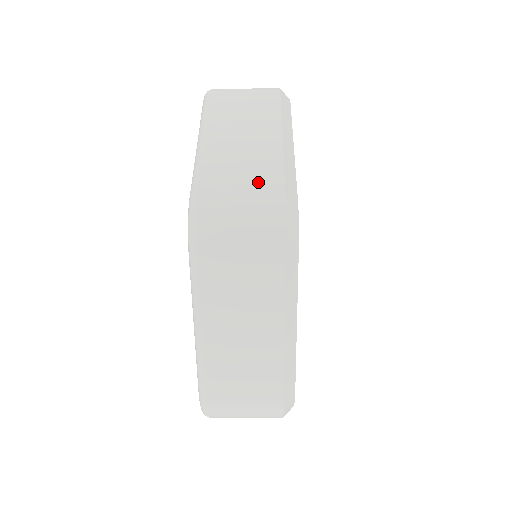
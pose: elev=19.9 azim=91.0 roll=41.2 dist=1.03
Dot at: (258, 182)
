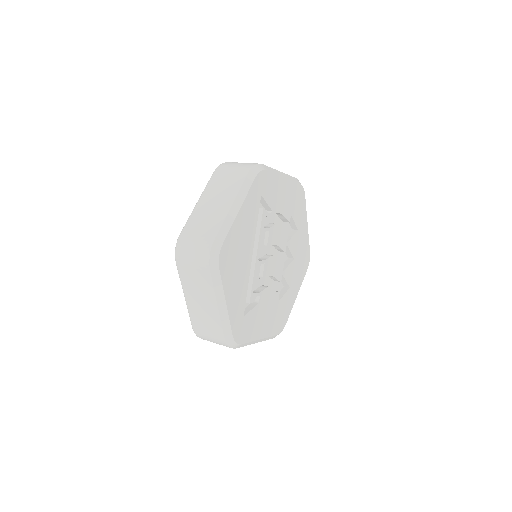
Dot at: (213, 330)
